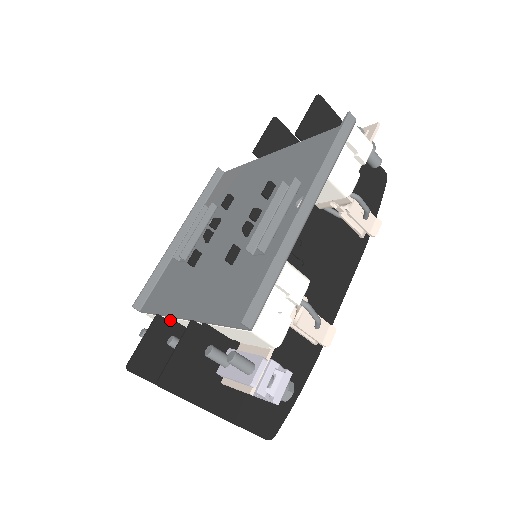
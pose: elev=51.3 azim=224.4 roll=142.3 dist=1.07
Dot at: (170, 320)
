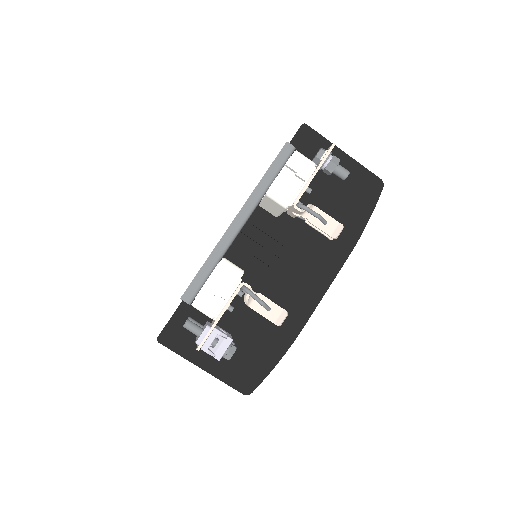
Dot at: occluded
